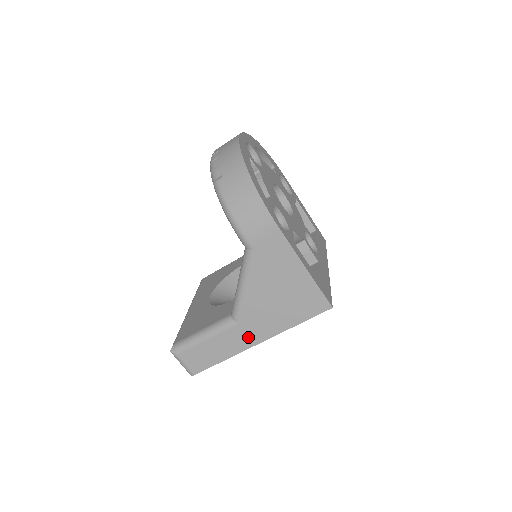
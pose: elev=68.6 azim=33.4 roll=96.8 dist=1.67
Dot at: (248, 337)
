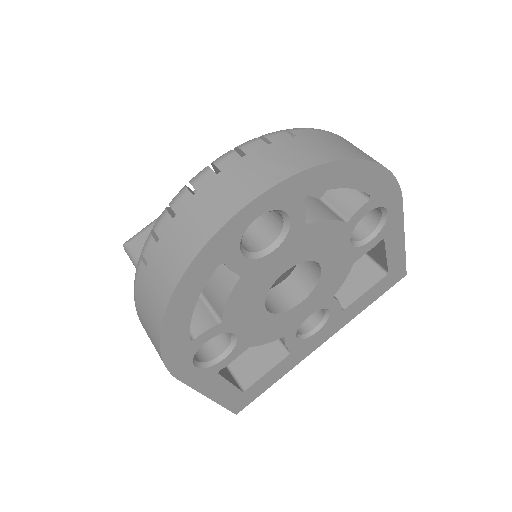
Dot at: occluded
